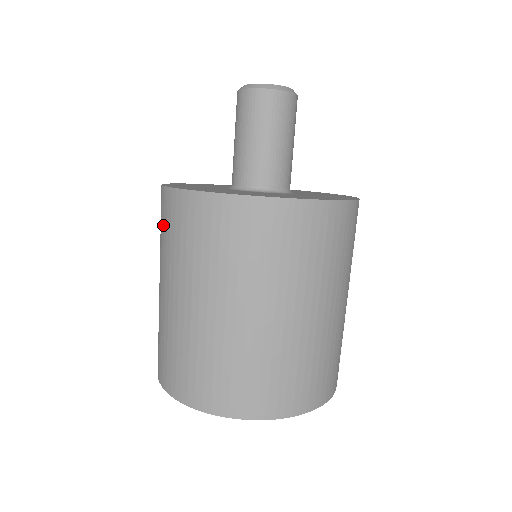
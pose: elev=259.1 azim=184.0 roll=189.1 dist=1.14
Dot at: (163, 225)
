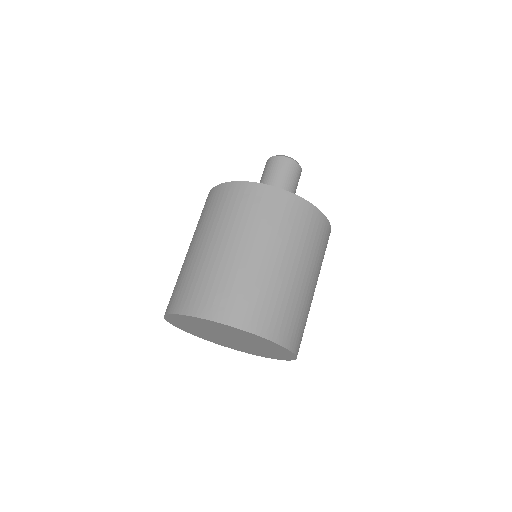
Dot at: (202, 212)
